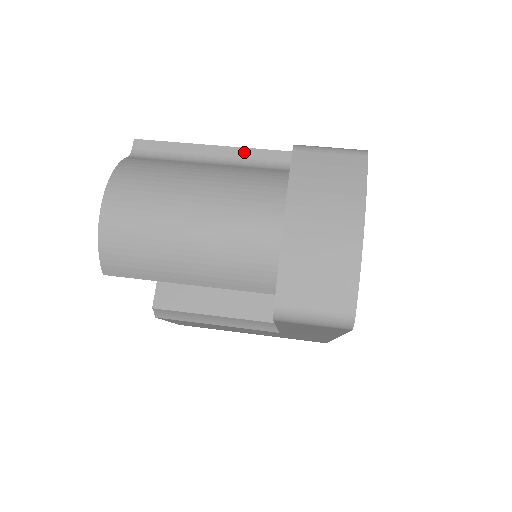
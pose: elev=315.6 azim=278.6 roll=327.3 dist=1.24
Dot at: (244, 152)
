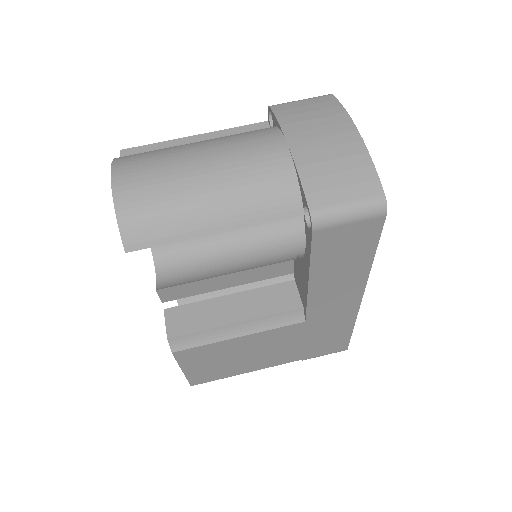
Dot at: (225, 132)
